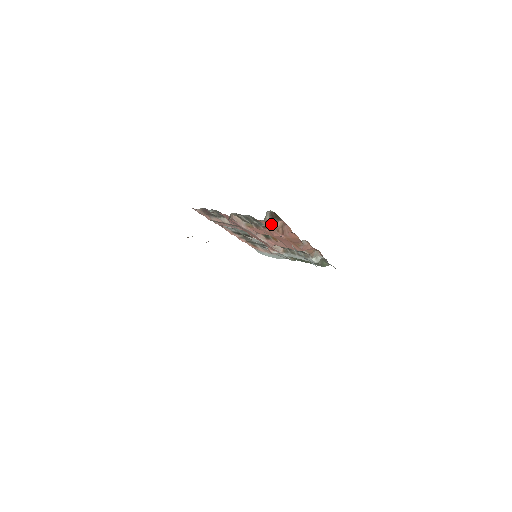
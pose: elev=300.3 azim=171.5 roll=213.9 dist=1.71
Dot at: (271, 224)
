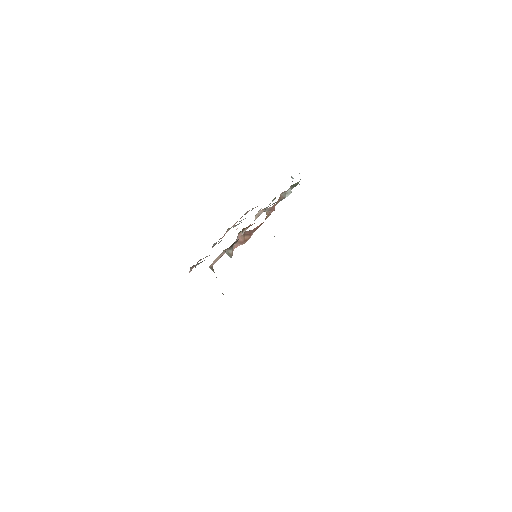
Dot at: (237, 246)
